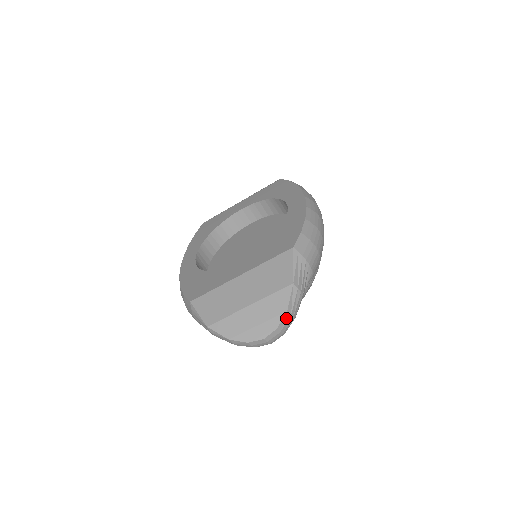
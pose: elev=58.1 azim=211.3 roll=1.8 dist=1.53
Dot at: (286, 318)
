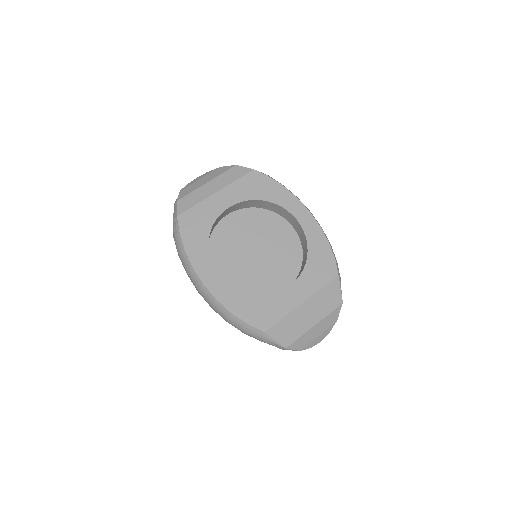
Dot at: (333, 324)
